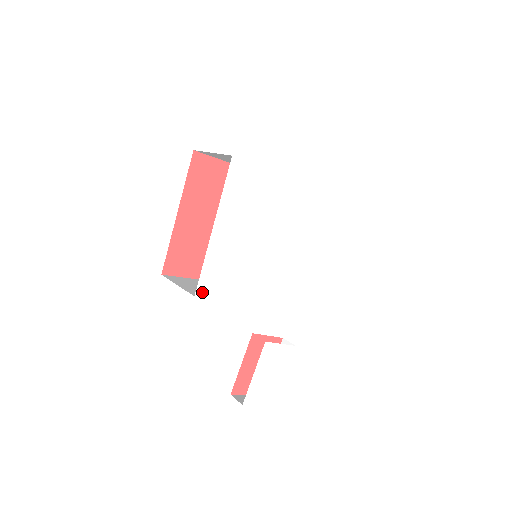
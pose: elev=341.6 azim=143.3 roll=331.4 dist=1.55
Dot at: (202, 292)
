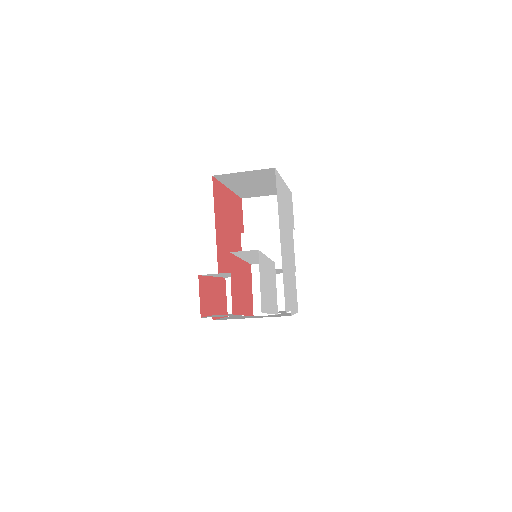
Dot at: (276, 175)
